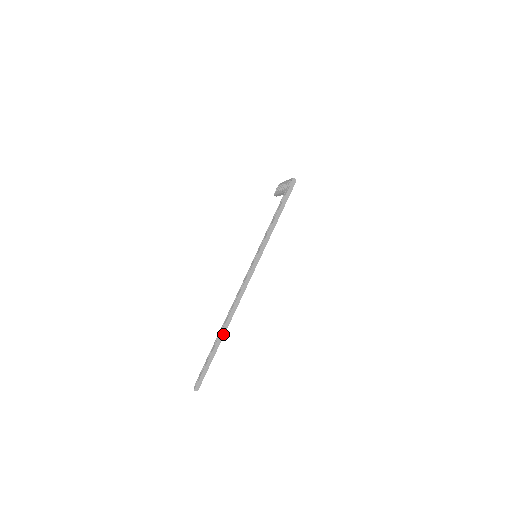
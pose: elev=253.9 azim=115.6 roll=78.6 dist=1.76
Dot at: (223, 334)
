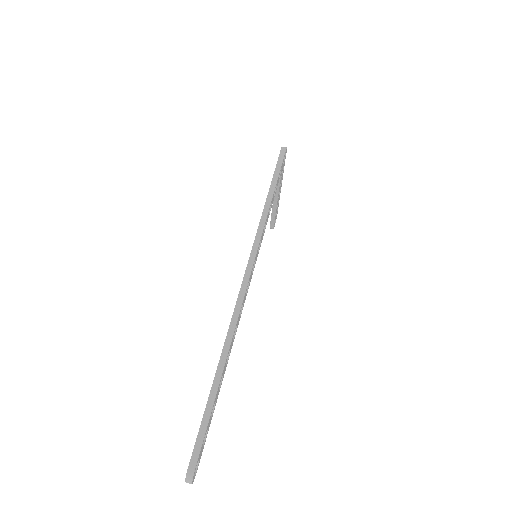
Dot at: (223, 361)
